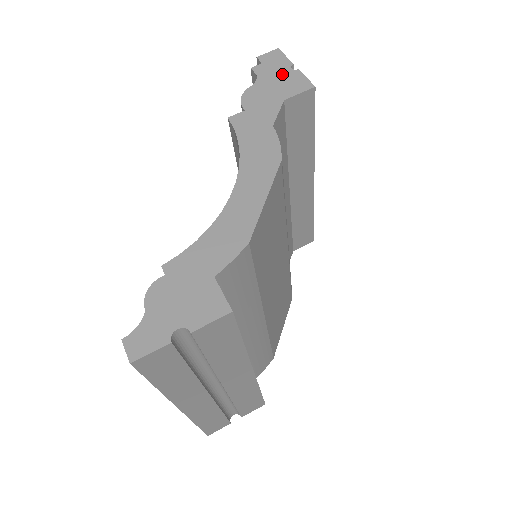
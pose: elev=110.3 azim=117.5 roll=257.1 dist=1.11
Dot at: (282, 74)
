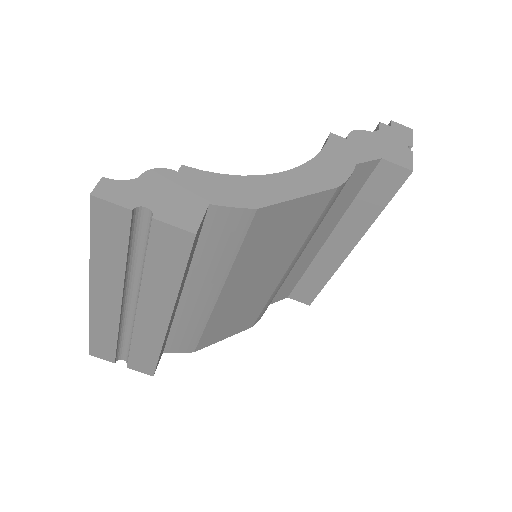
Dot at: (398, 144)
